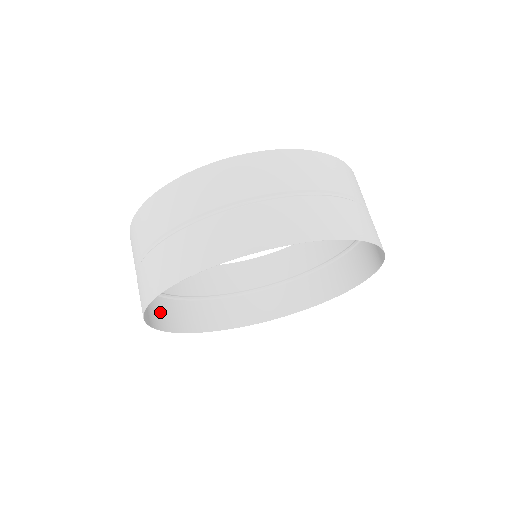
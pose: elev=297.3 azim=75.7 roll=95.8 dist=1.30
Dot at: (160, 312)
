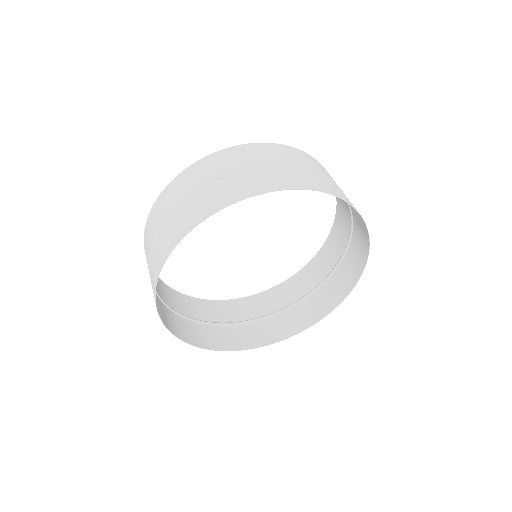
Dot at: (158, 306)
